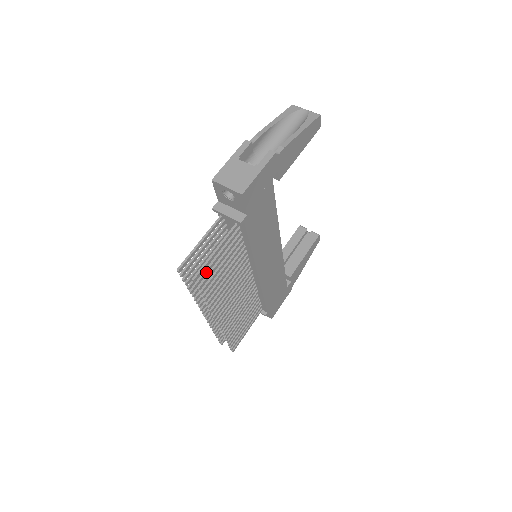
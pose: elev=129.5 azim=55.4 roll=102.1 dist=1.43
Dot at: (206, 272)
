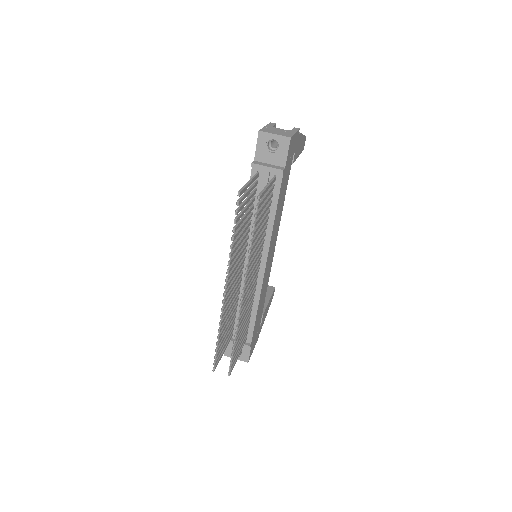
Dot at: (261, 202)
